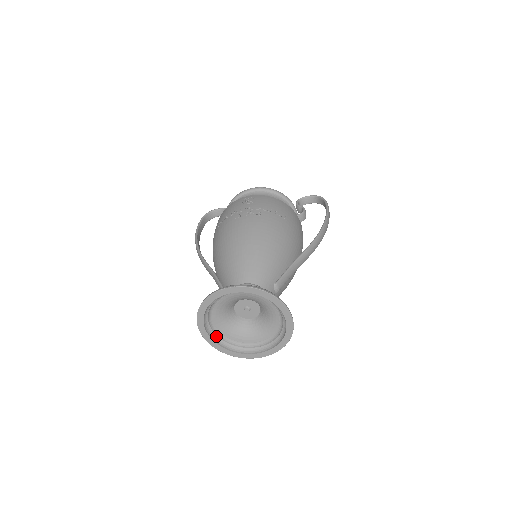
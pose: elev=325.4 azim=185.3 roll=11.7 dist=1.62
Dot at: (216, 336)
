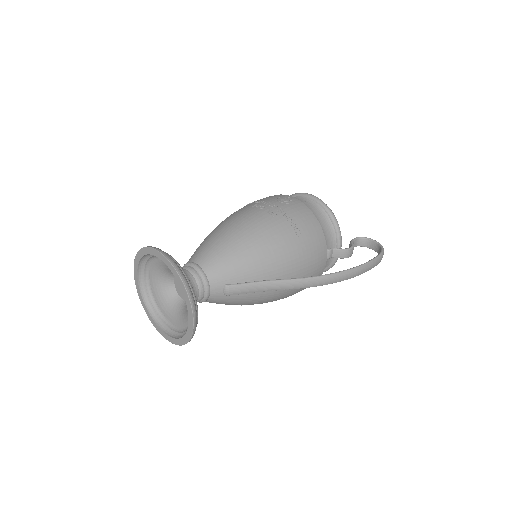
Dot at: (147, 292)
